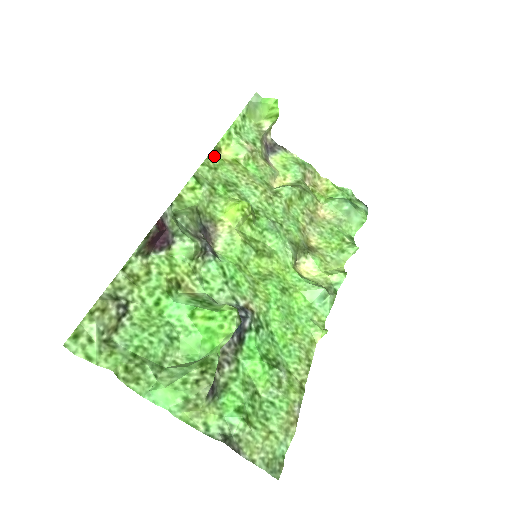
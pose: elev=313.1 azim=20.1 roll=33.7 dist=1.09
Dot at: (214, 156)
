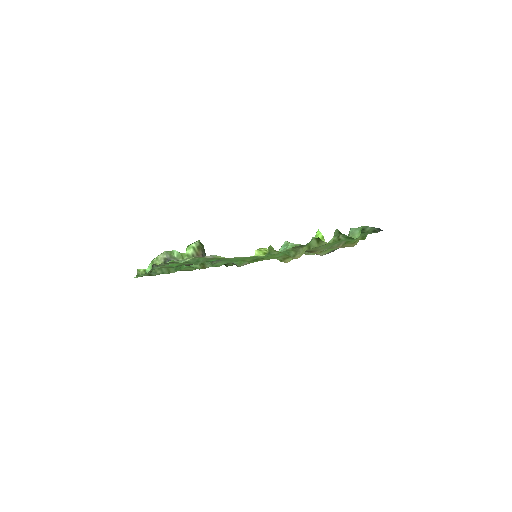
Dot at: occluded
